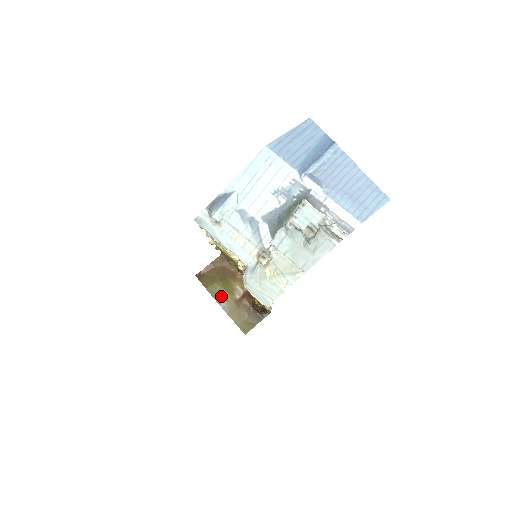
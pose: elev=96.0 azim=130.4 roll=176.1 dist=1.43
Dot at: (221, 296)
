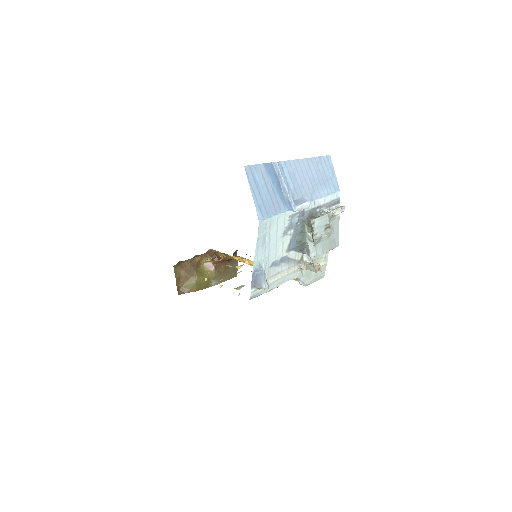
Dot at: (207, 282)
